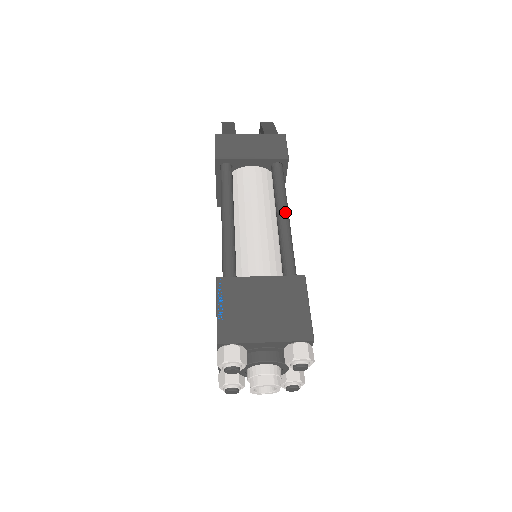
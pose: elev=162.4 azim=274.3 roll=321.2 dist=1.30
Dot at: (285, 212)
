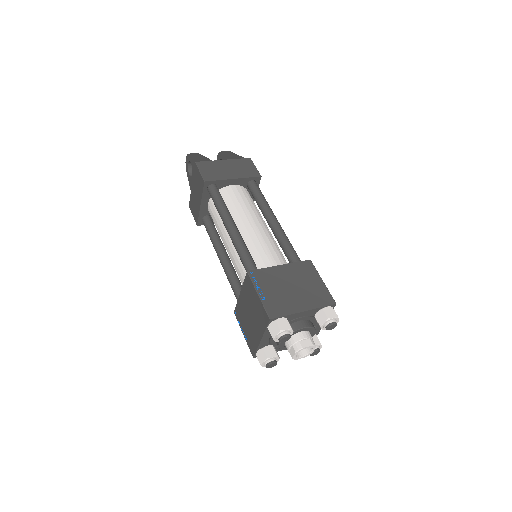
Dot at: (274, 217)
